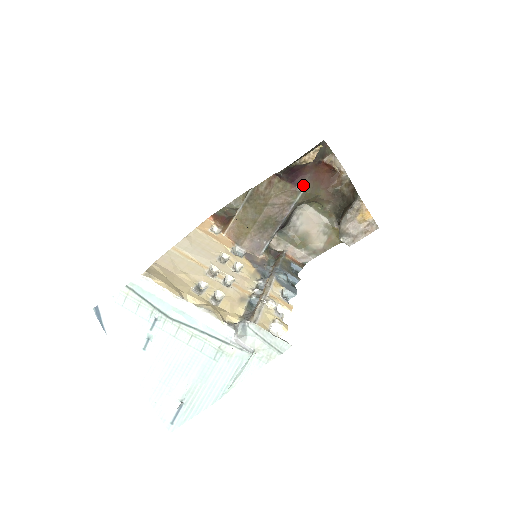
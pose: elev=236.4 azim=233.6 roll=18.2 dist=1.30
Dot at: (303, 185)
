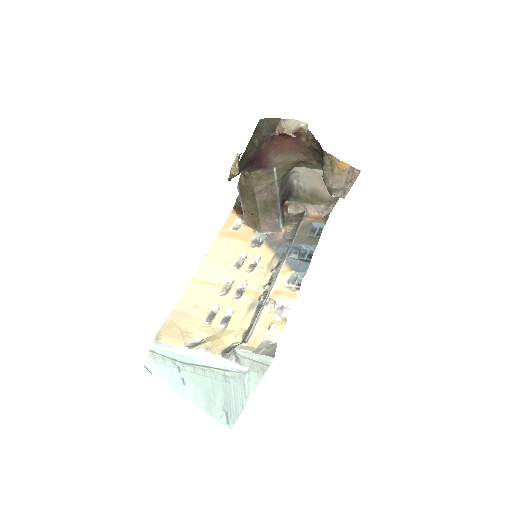
Dot at: (272, 164)
